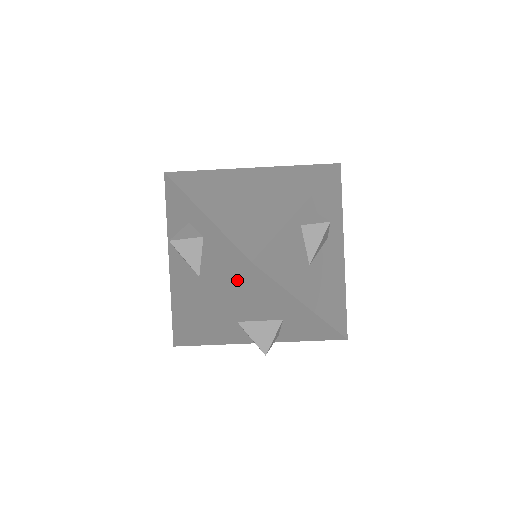
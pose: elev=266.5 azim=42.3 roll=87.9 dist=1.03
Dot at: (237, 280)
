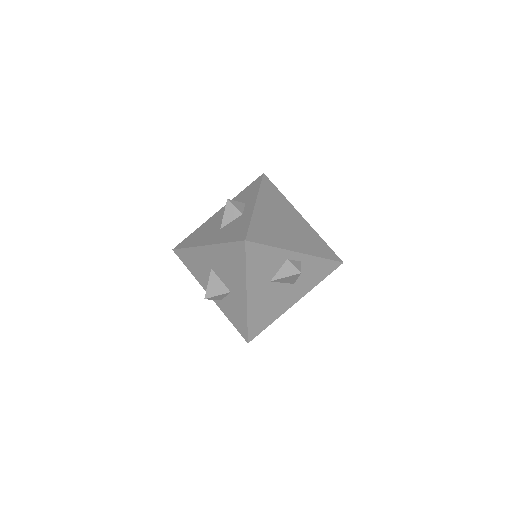
Dot at: (232, 243)
